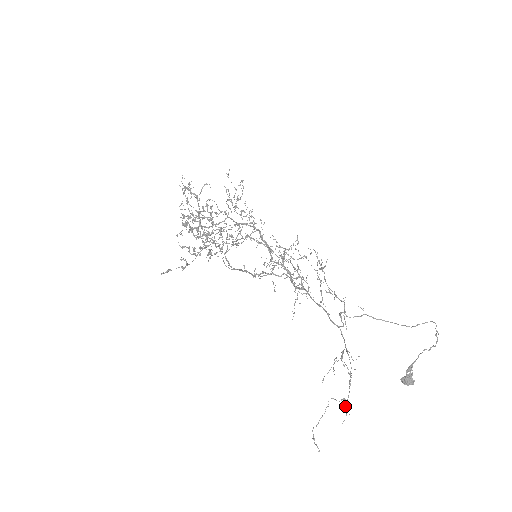
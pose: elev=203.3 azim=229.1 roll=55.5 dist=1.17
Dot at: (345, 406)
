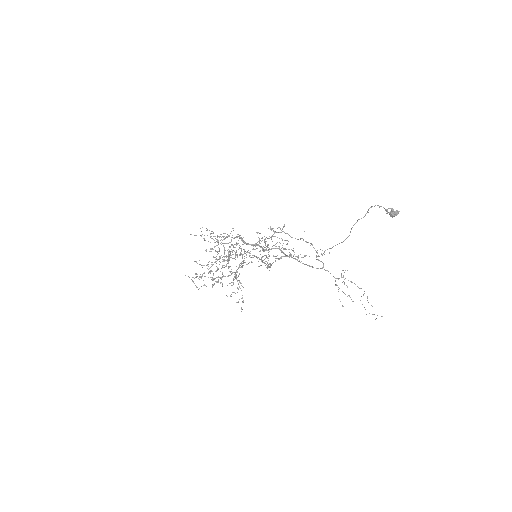
Dot at: occluded
